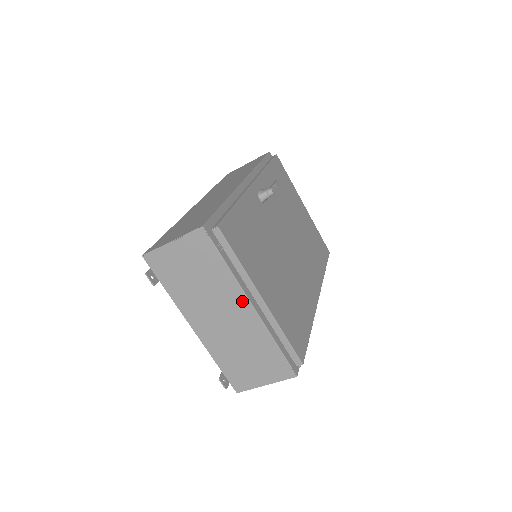
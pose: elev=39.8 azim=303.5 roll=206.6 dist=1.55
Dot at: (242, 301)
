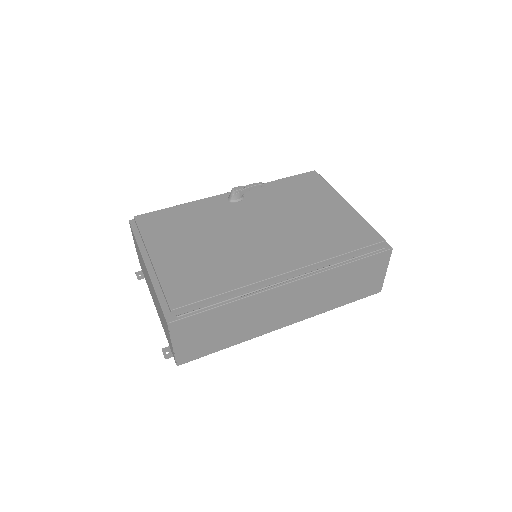
Dot at: occluded
